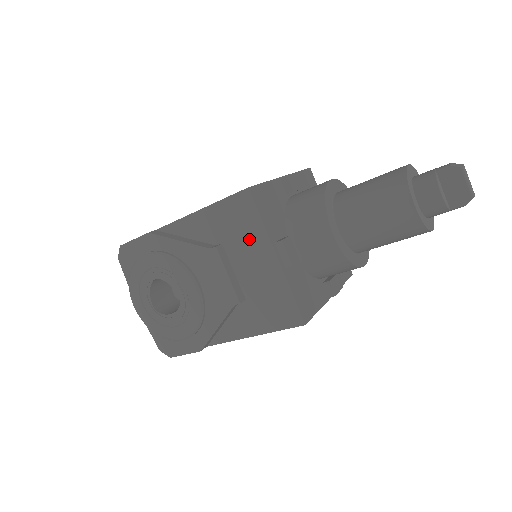
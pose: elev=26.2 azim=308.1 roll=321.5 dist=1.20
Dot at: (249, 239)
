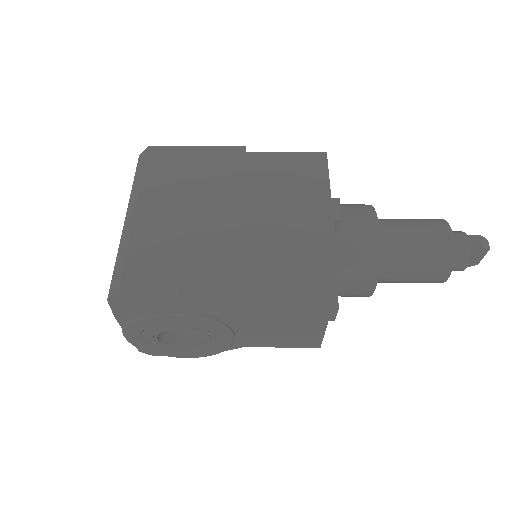
Dot at: (308, 308)
